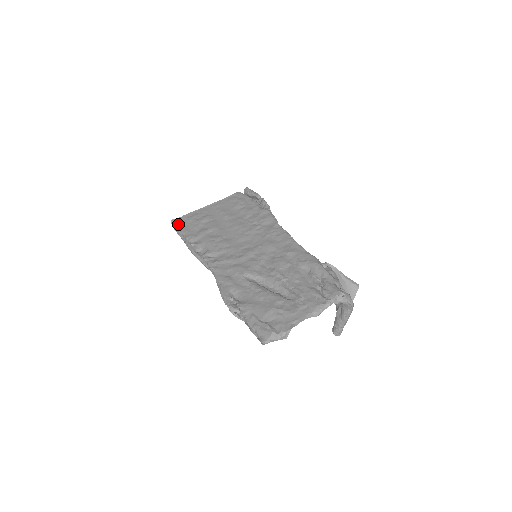
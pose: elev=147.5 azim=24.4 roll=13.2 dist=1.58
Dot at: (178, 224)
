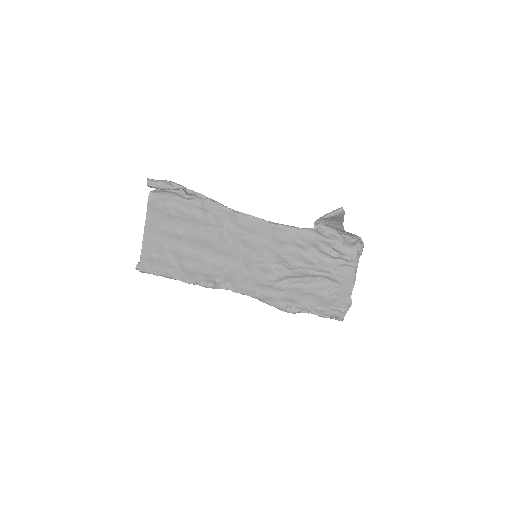
Dot at: (151, 272)
